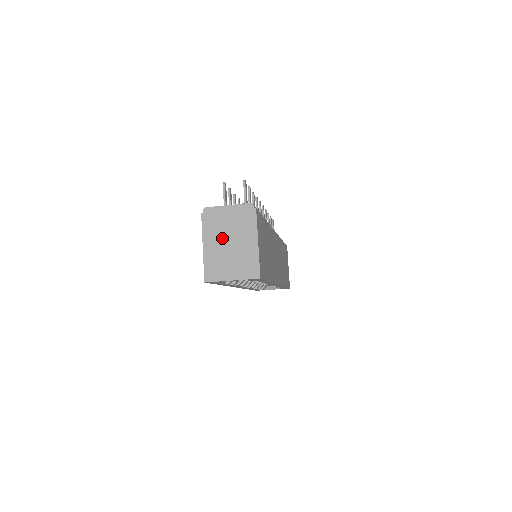
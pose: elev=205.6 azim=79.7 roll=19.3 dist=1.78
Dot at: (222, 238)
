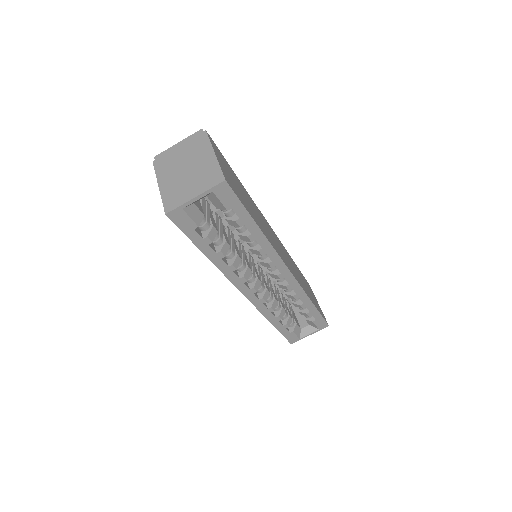
Dot at: (177, 169)
